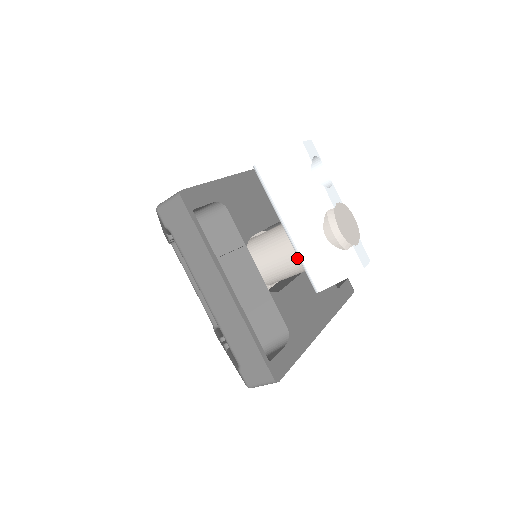
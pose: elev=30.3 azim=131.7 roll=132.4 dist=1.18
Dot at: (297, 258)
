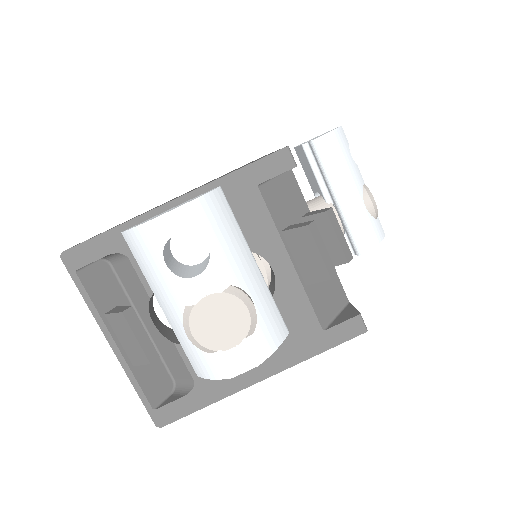
Dot at: occluded
